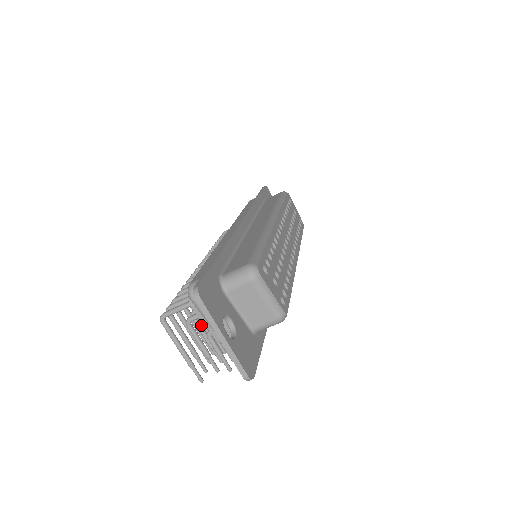
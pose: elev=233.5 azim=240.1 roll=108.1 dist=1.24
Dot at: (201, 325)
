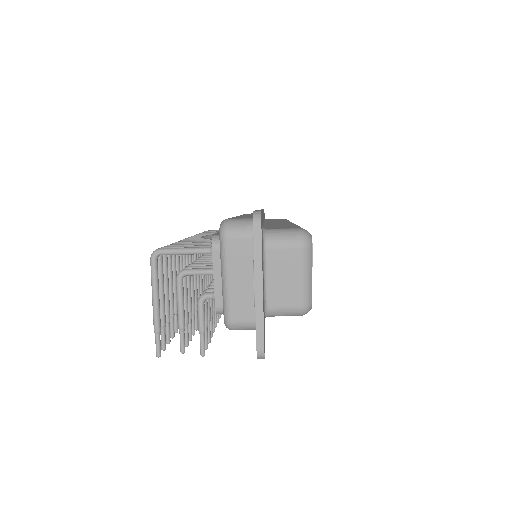
Dot at: (187, 289)
